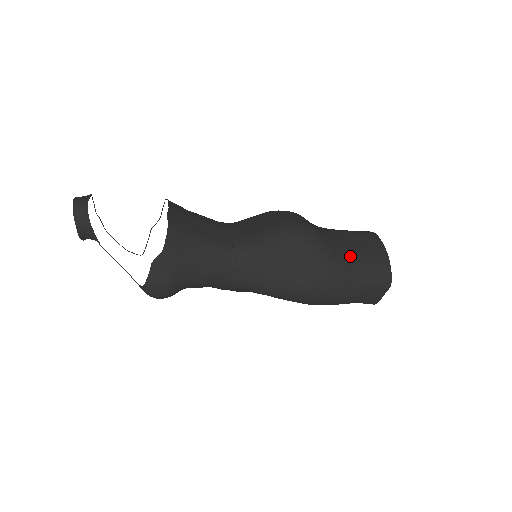
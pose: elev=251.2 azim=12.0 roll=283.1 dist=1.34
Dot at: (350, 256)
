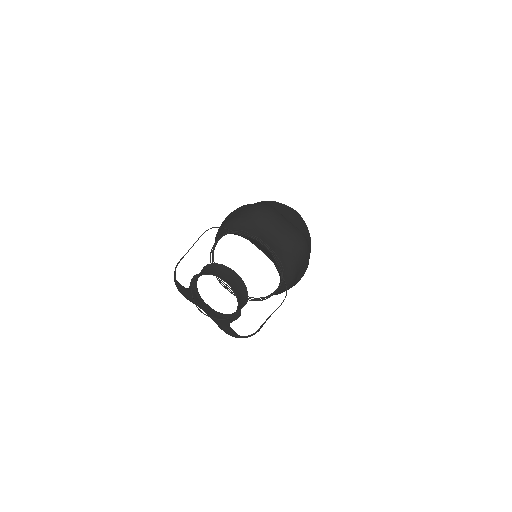
Dot at: occluded
